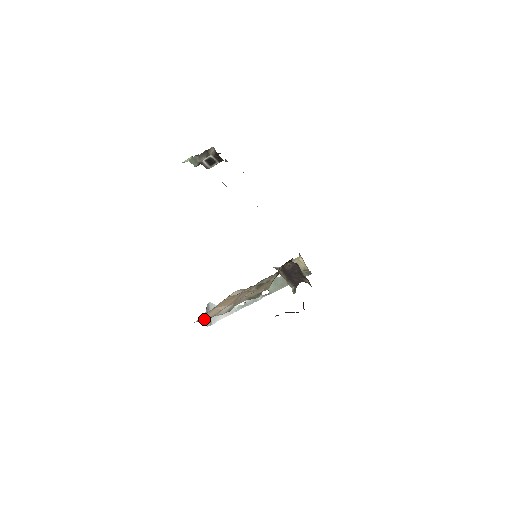
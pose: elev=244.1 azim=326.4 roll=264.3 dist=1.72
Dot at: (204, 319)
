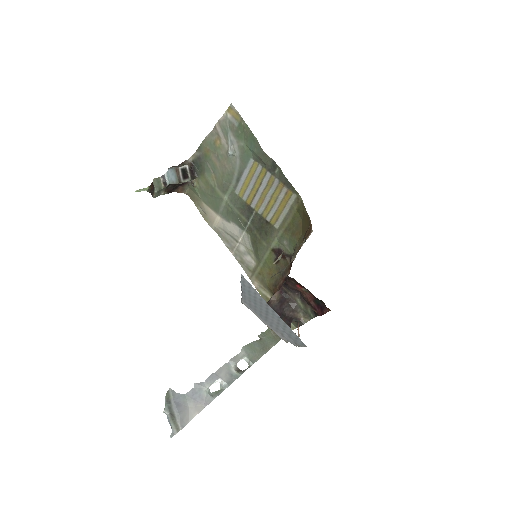
Dot at: occluded
